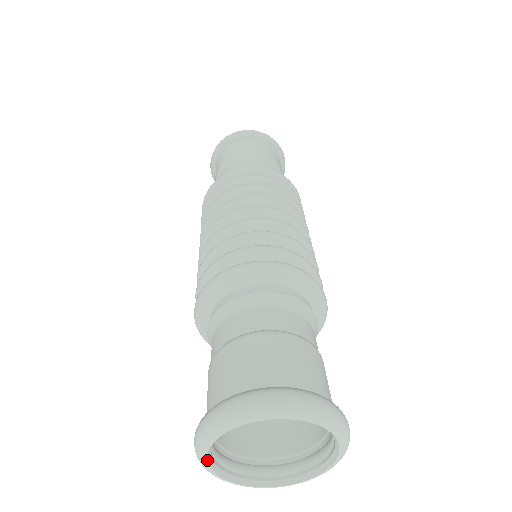
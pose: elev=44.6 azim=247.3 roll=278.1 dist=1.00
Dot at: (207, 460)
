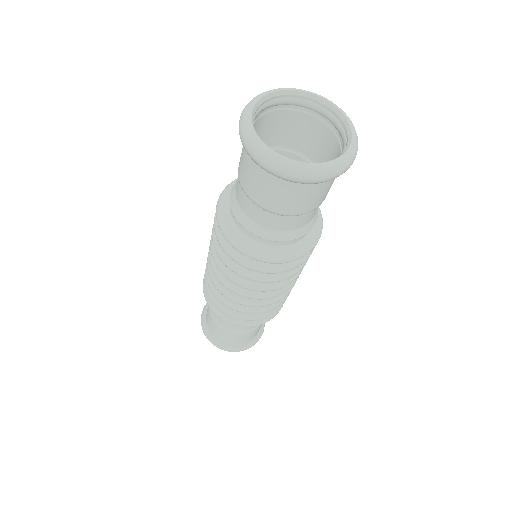
Dot at: (254, 129)
